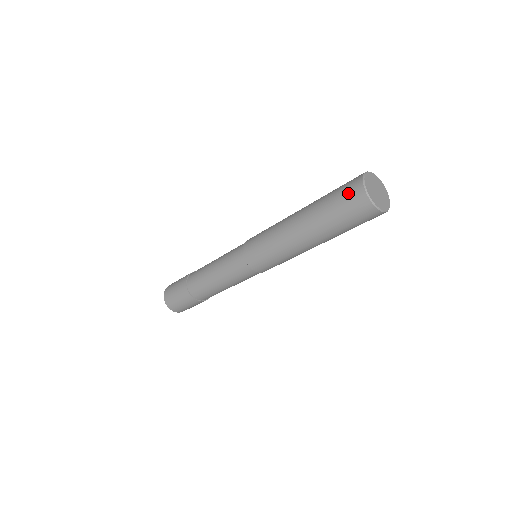
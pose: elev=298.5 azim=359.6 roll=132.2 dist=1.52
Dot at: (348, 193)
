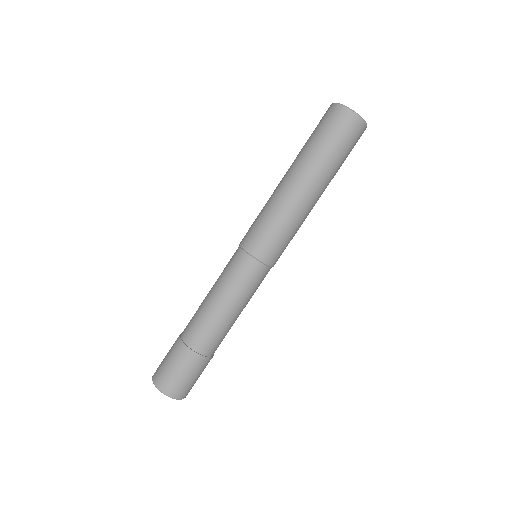
Dot at: (322, 118)
